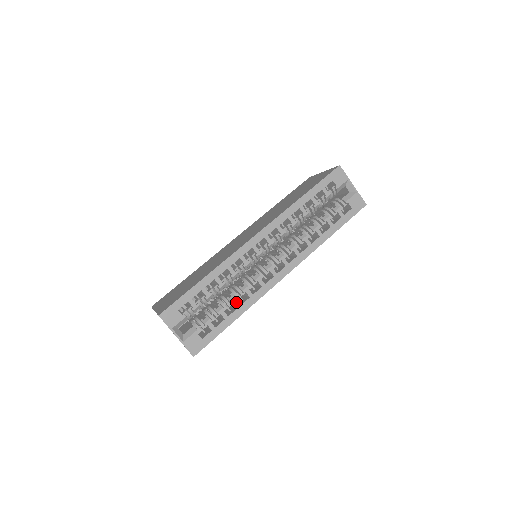
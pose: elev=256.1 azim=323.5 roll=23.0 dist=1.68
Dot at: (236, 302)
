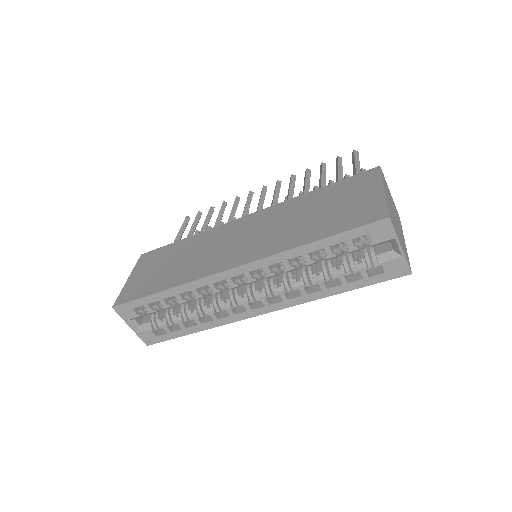
Dot at: (197, 320)
